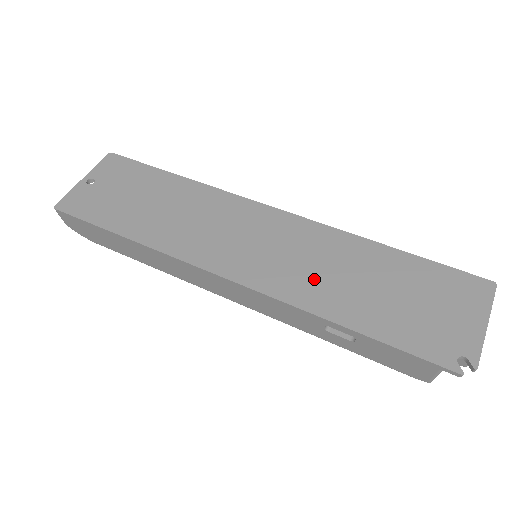
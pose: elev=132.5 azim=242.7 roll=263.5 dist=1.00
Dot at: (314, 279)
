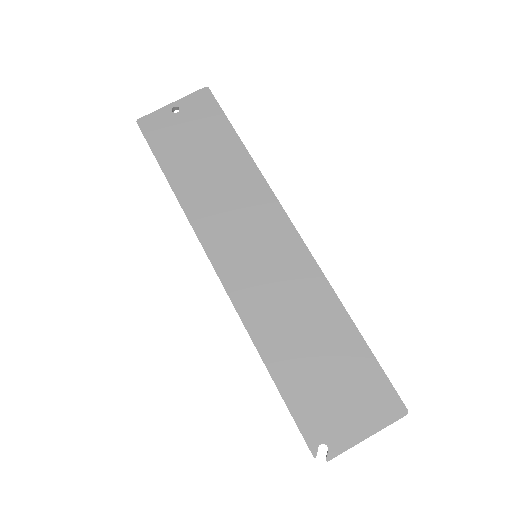
Dot at: (274, 311)
